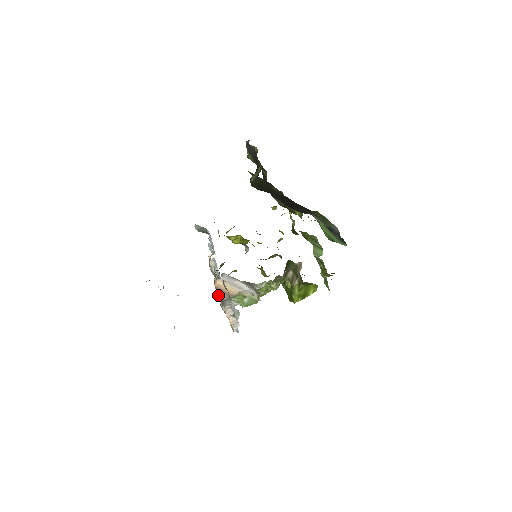
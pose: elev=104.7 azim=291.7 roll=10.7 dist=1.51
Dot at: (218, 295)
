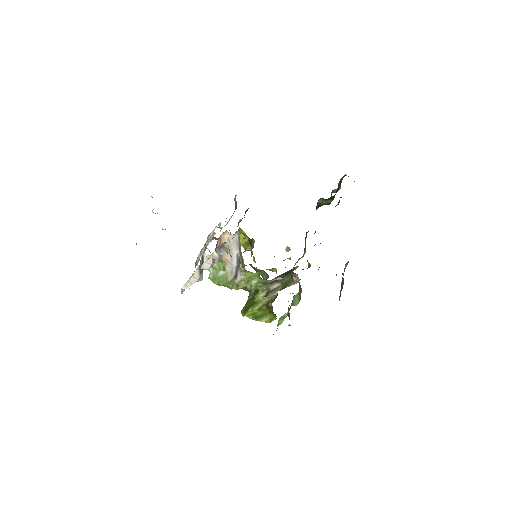
Dot at: (217, 243)
